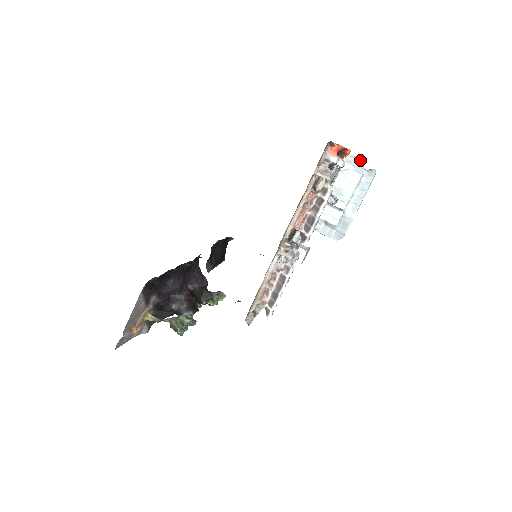
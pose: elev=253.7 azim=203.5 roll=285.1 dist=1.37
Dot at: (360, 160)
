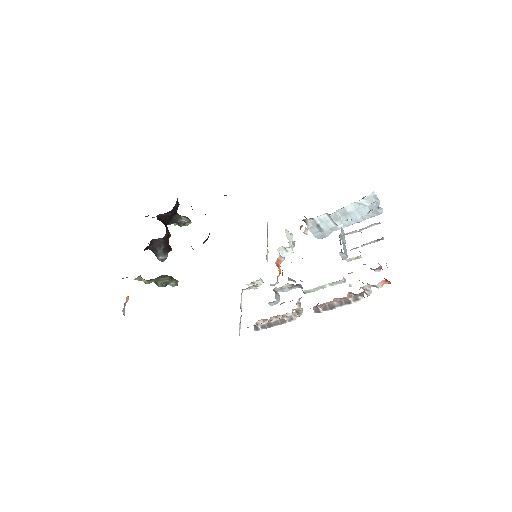
Dot at: occluded
